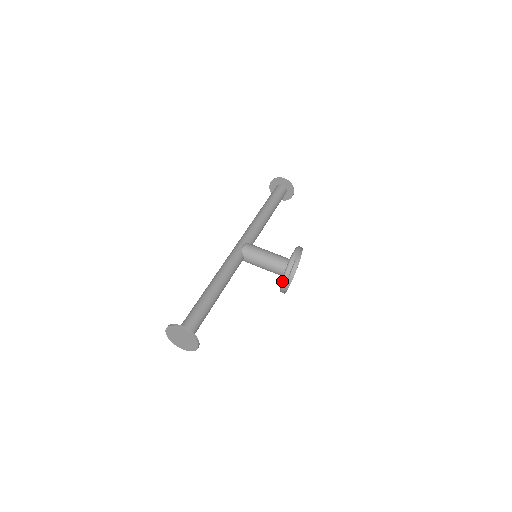
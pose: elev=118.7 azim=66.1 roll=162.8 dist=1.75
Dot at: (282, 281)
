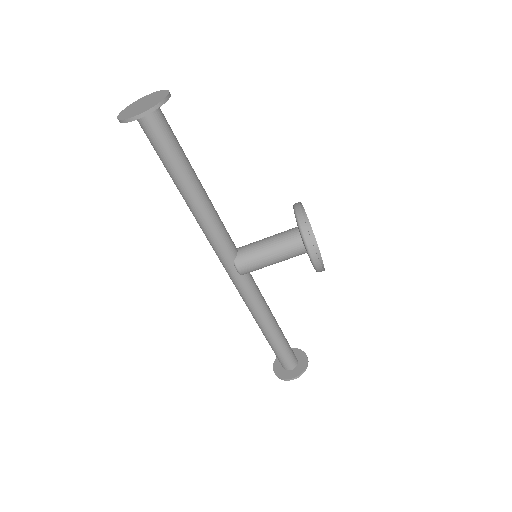
Dot at: occluded
